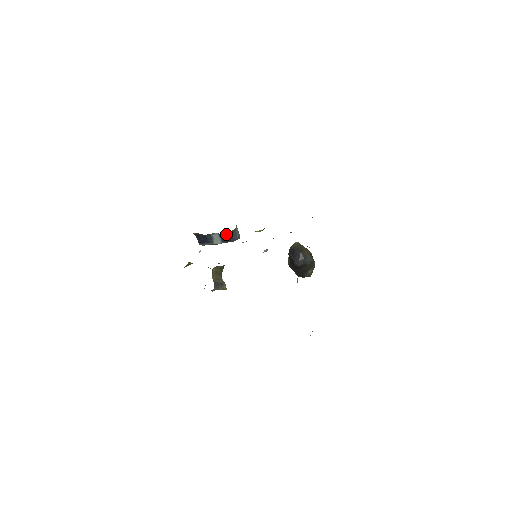
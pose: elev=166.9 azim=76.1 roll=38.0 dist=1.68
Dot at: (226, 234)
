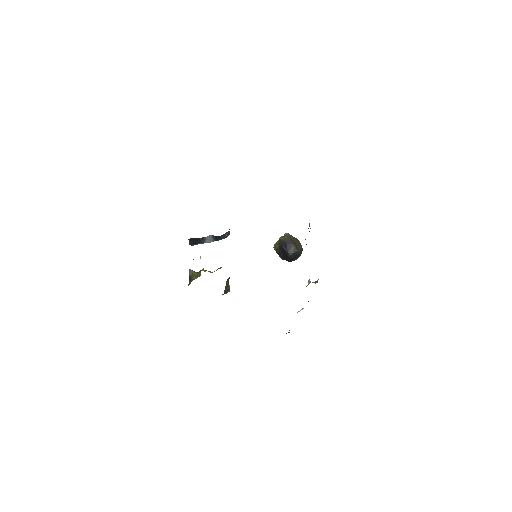
Dot at: (221, 235)
